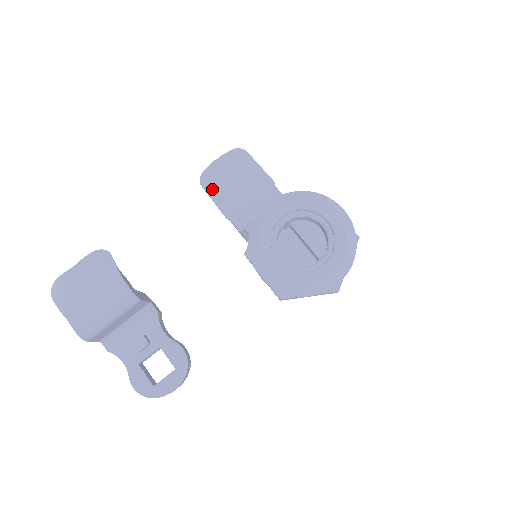
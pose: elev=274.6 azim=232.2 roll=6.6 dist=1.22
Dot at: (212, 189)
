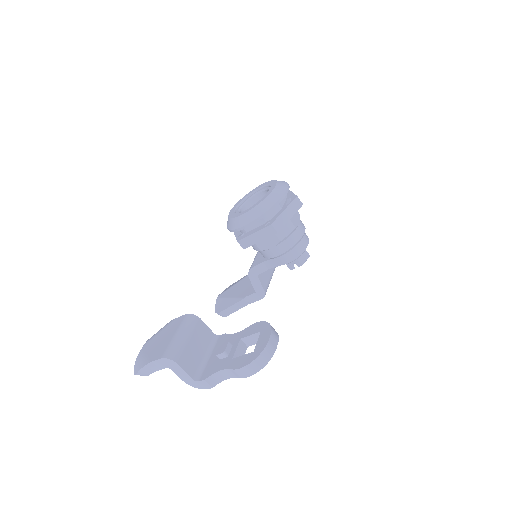
Dot at: (225, 305)
